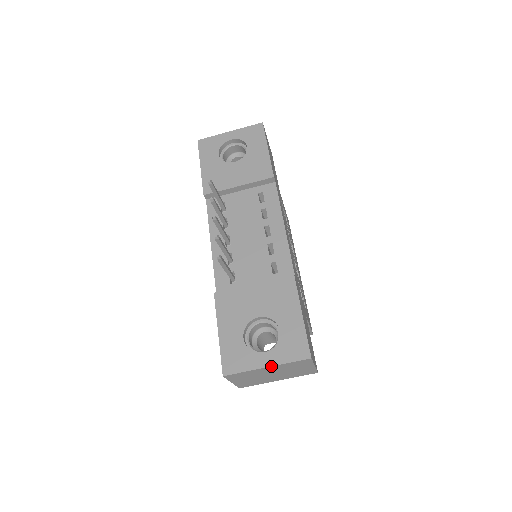
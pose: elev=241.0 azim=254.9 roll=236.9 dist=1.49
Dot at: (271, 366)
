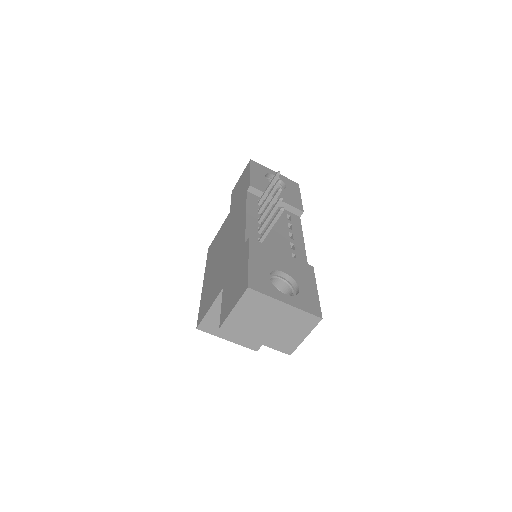
Dot at: (290, 305)
